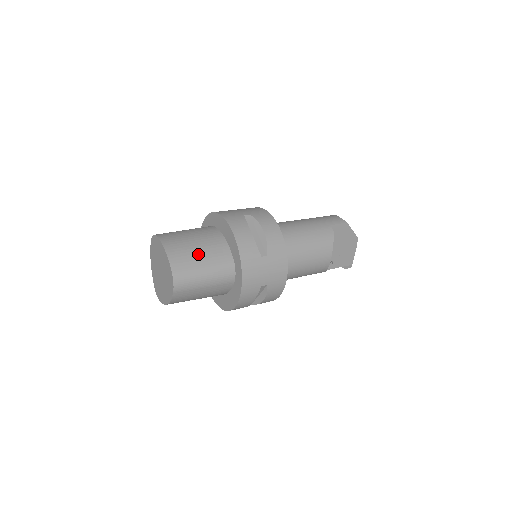
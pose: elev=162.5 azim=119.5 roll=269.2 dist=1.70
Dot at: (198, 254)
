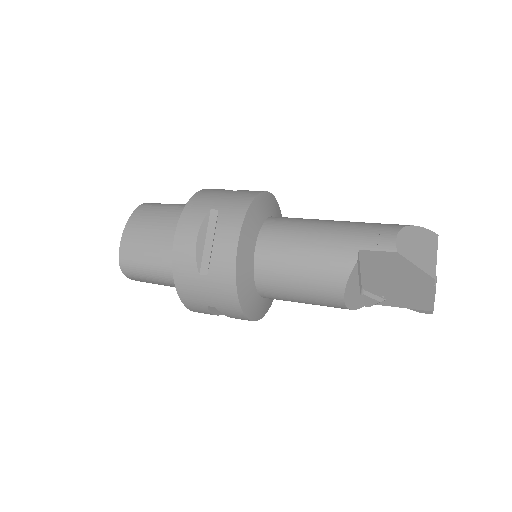
Dot at: (149, 245)
